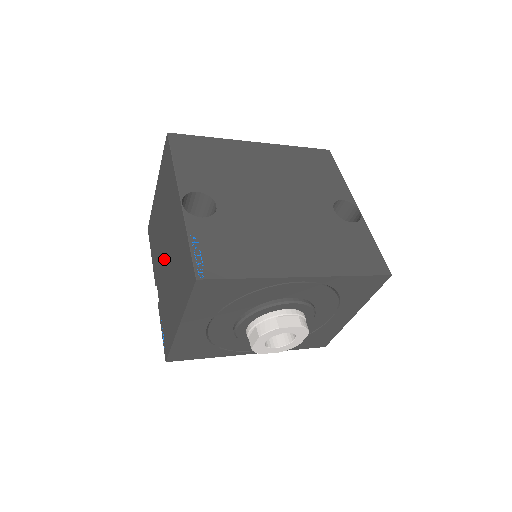
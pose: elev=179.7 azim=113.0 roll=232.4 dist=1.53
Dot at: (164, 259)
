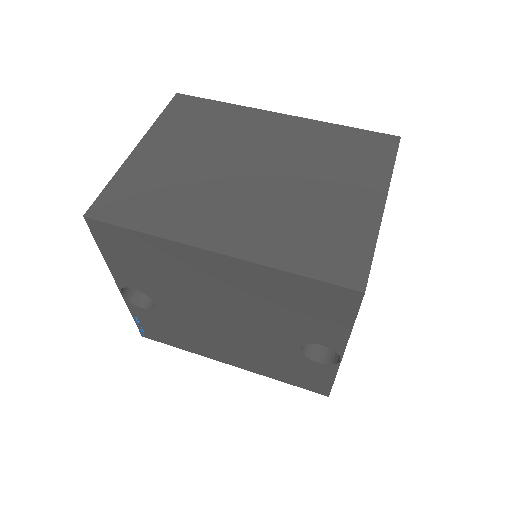
Dot at: occluded
